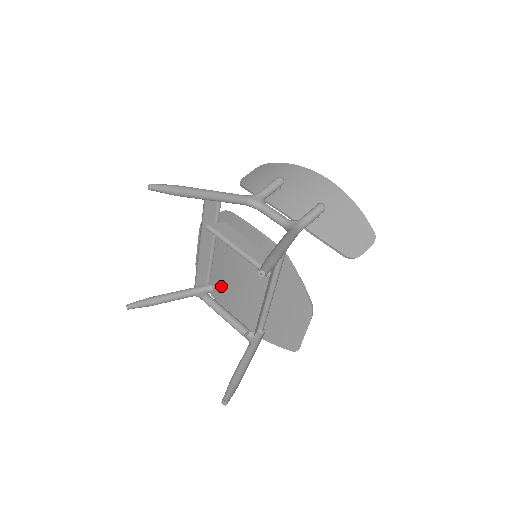
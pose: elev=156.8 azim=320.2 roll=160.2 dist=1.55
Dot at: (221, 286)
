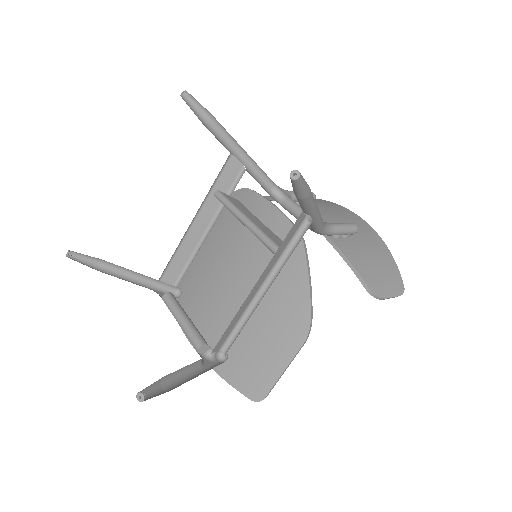
Dot at: (192, 291)
